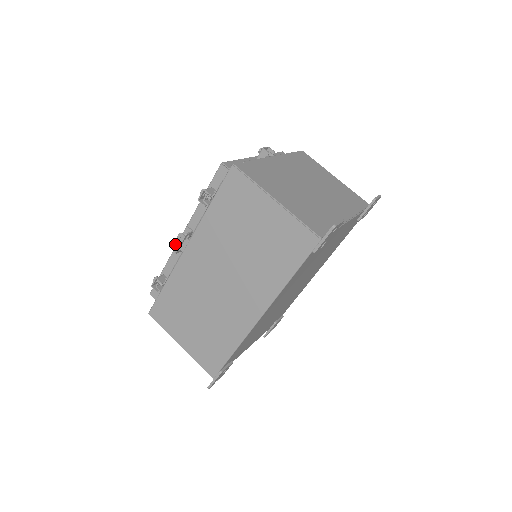
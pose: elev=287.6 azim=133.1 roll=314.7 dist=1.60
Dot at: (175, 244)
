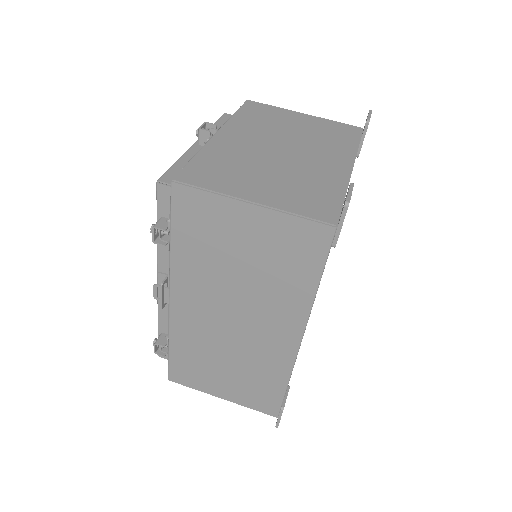
Dot at: occluded
